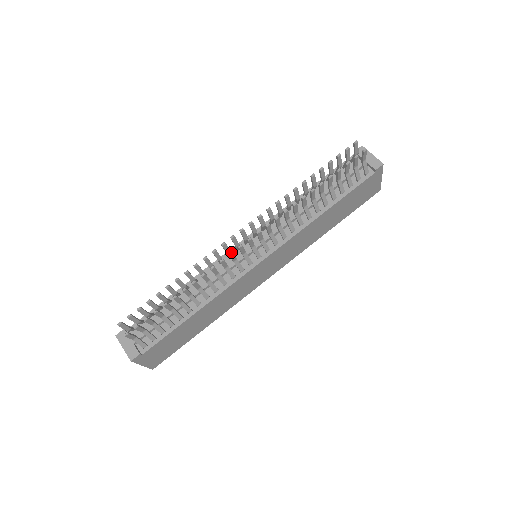
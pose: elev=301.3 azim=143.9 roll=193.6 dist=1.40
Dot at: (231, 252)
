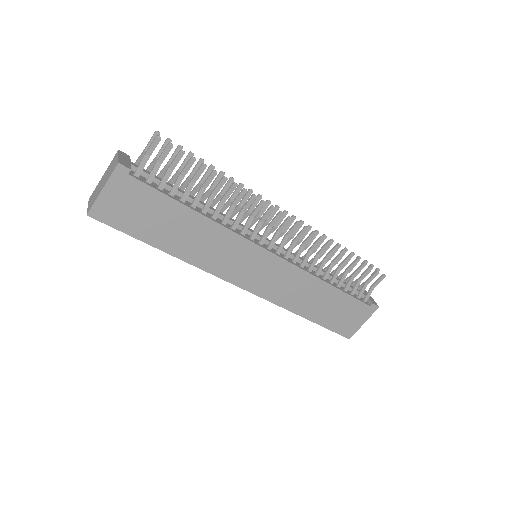
Dot at: occluded
